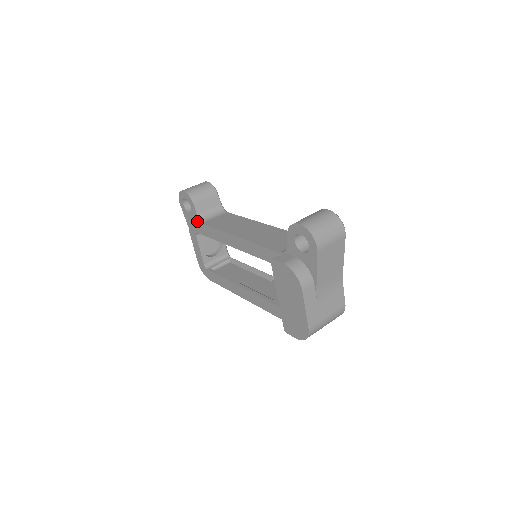
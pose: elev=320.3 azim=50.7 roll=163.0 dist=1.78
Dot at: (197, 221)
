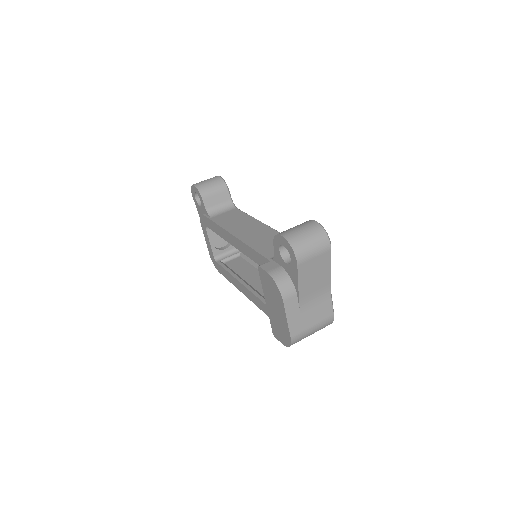
Dot at: (206, 216)
